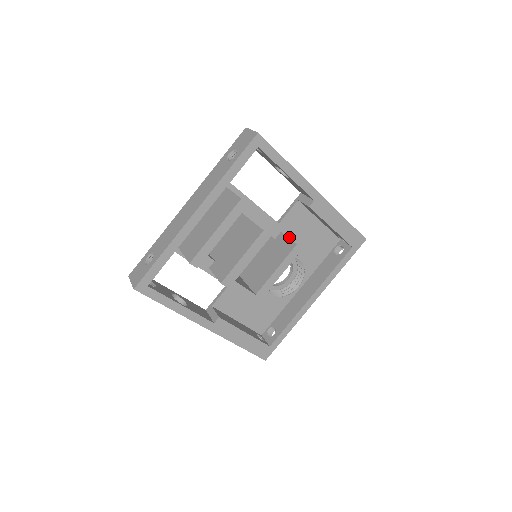
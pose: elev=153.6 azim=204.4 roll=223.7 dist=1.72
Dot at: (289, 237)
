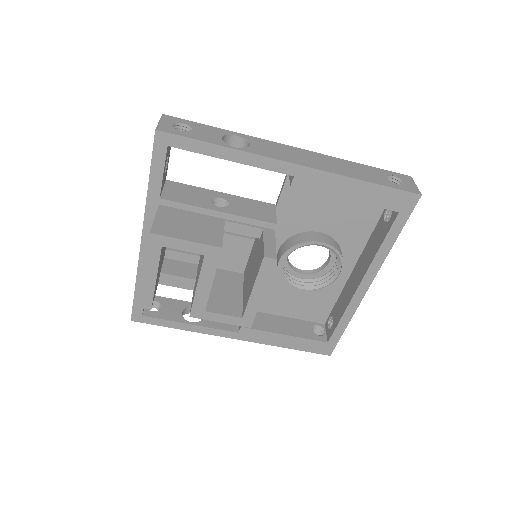
Dot at: (301, 217)
